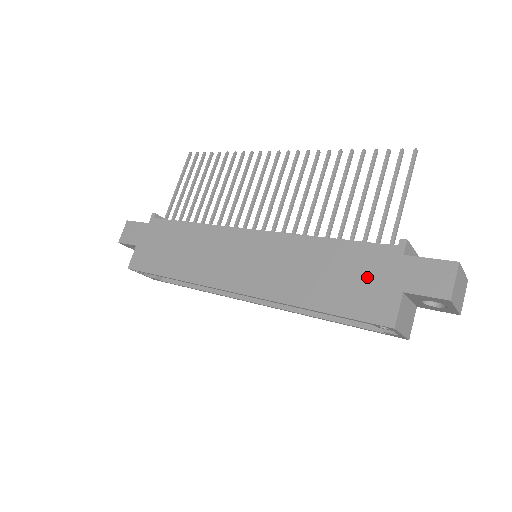
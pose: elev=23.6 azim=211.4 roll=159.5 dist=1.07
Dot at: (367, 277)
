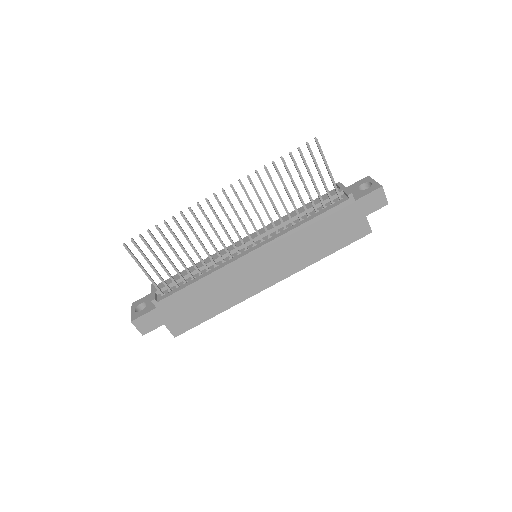
Dot at: (344, 223)
